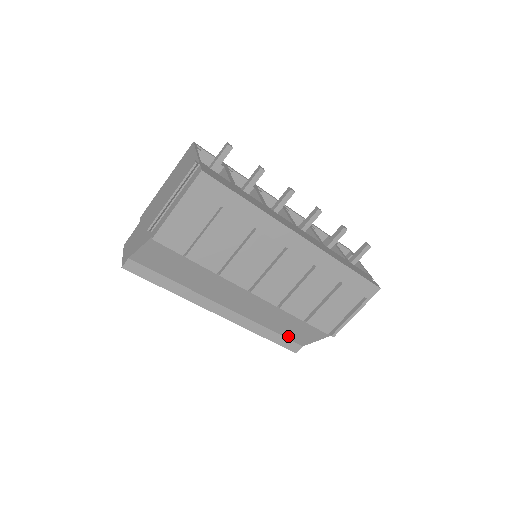
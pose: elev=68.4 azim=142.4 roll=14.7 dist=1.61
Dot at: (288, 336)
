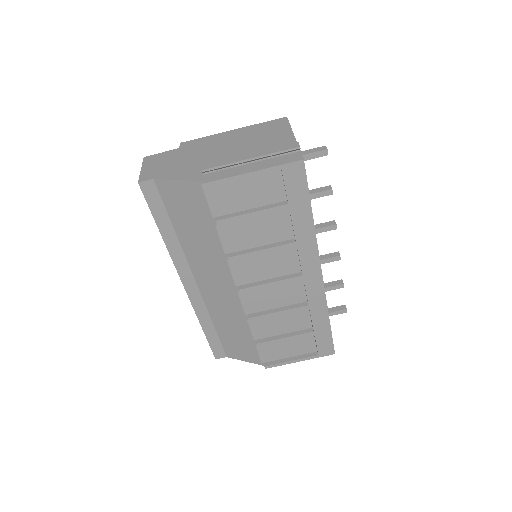
Dot at: (224, 341)
